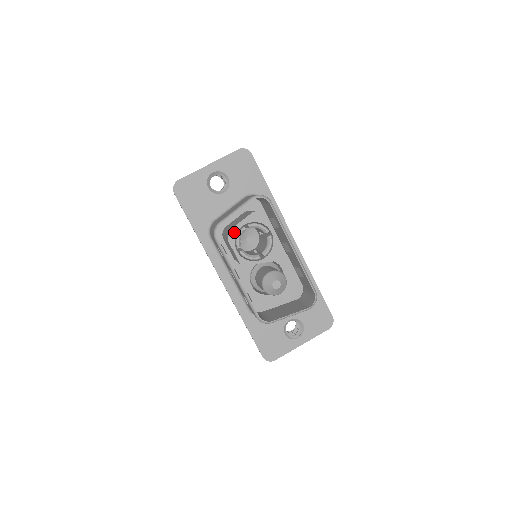
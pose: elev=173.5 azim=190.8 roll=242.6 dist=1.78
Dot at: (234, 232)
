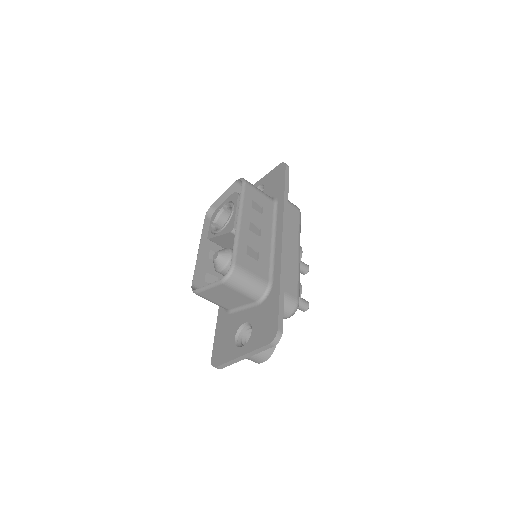
Dot at: (217, 211)
